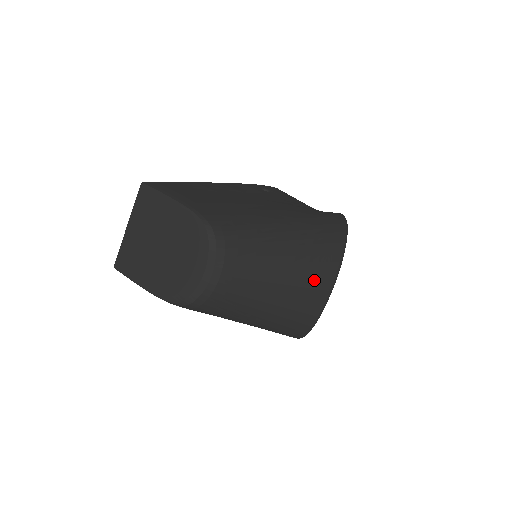
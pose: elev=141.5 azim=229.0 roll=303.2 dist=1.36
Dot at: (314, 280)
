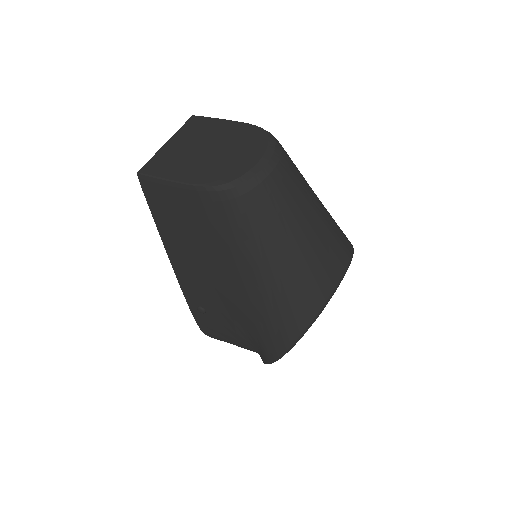
Dot at: (336, 245)
